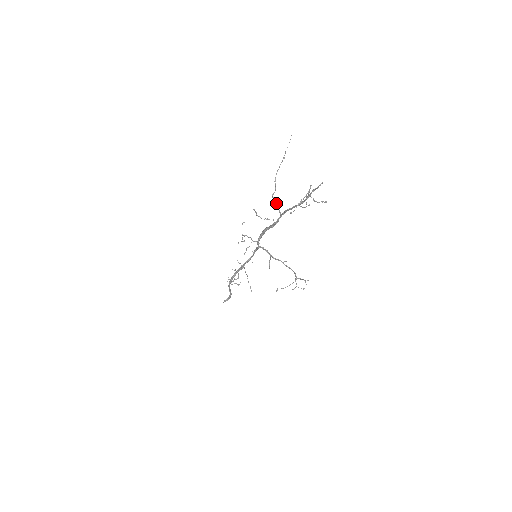
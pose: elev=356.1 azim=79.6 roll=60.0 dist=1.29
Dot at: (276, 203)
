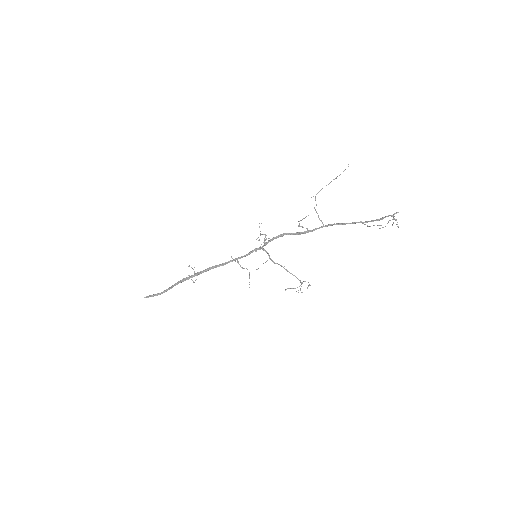
Dot at: (318, 215)
